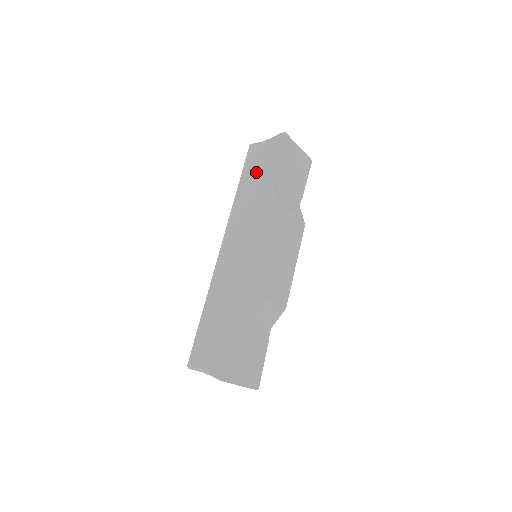
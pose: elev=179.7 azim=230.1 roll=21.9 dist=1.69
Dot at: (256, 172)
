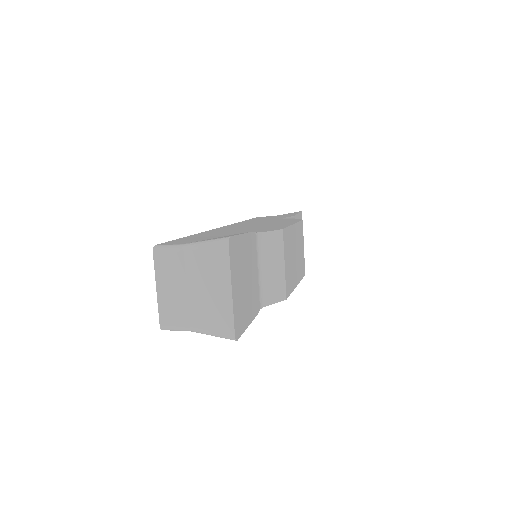
Dot at: (270, 218)
